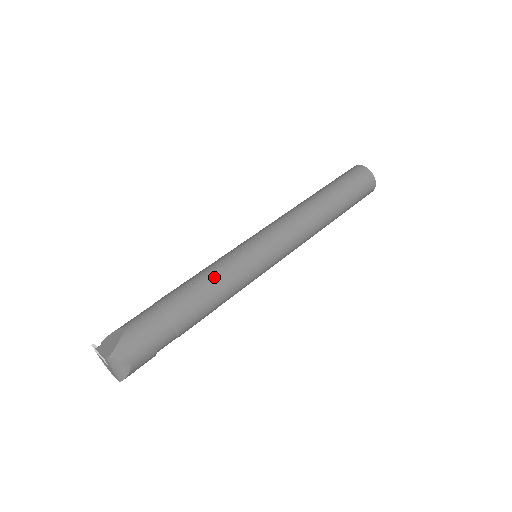
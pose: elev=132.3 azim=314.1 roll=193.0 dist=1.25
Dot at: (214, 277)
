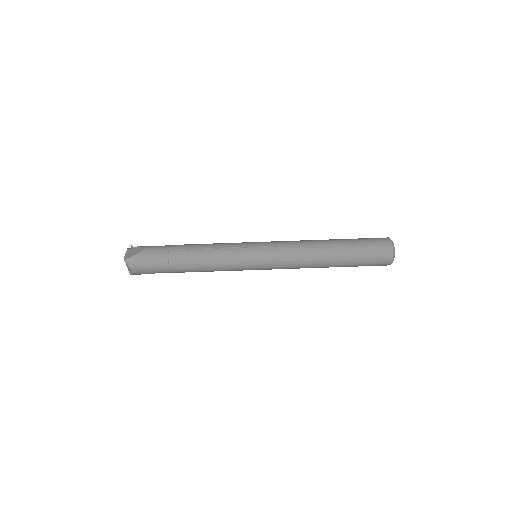
Dot at: (211, 254)
